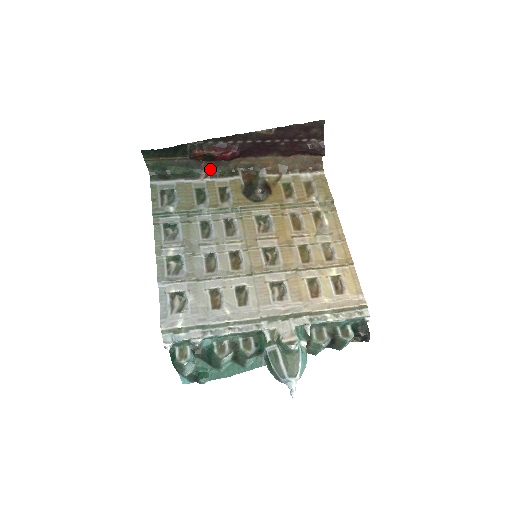
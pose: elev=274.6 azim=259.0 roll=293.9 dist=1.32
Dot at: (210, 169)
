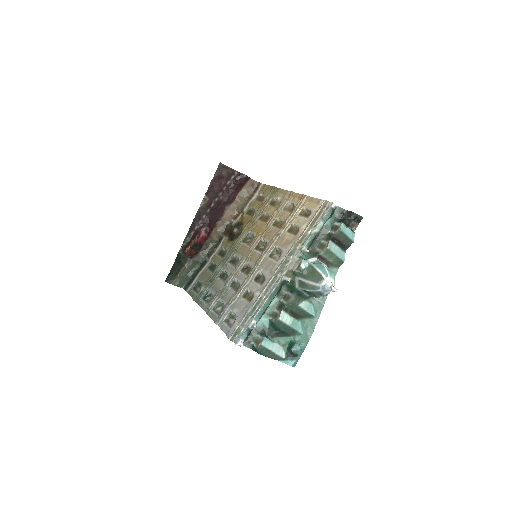
Dot at: (207, 252)
